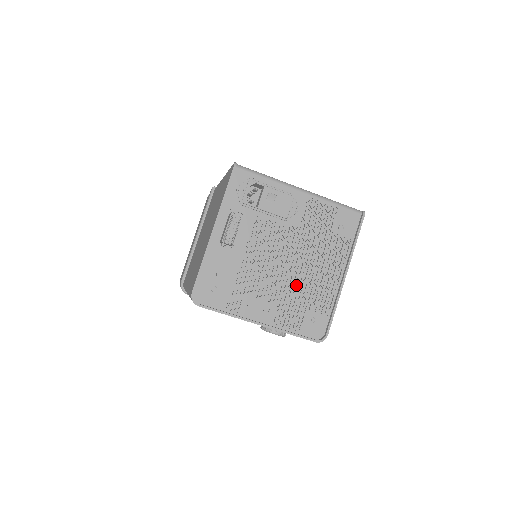
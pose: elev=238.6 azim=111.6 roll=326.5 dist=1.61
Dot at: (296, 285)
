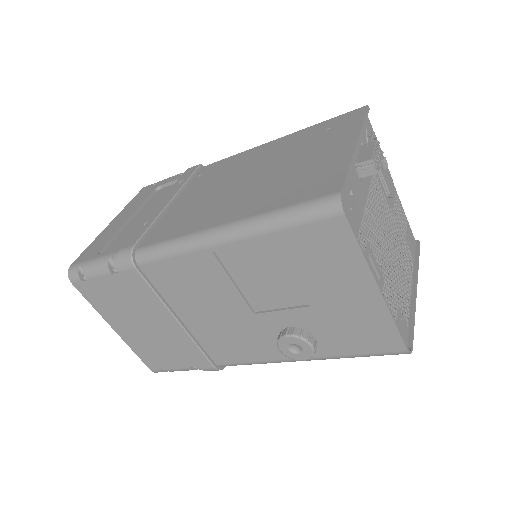
Dot at: (393, 270)
